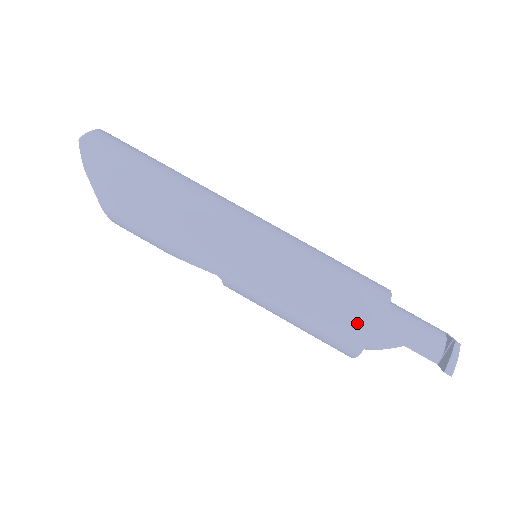
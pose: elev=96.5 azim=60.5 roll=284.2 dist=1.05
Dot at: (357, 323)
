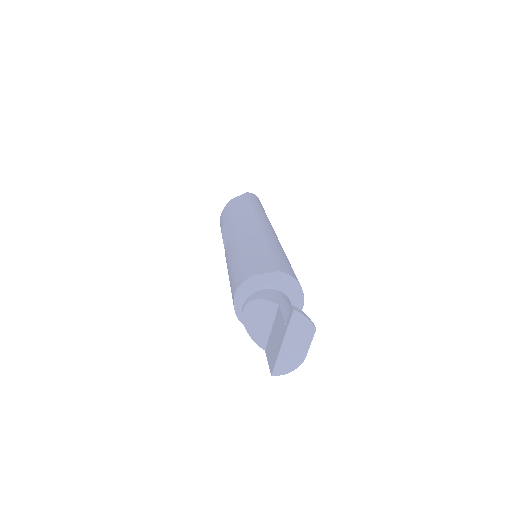
Dot at: (276, 264)
